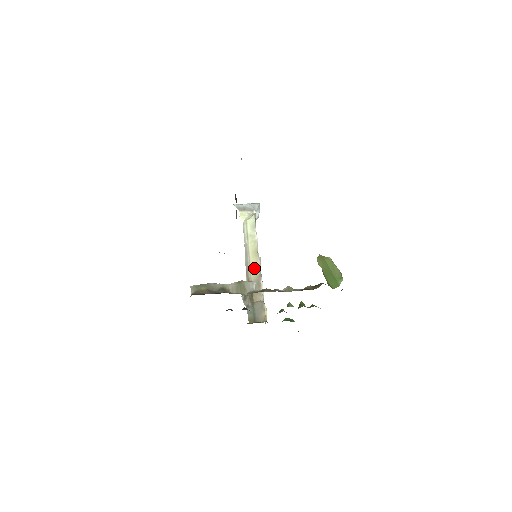
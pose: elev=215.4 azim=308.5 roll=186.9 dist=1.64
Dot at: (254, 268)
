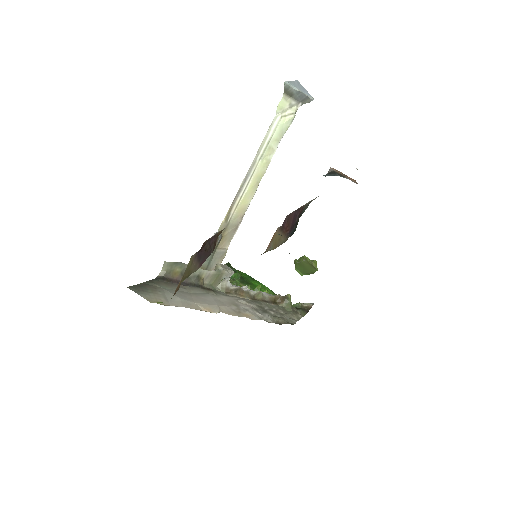
Dot at: (244, 203)
